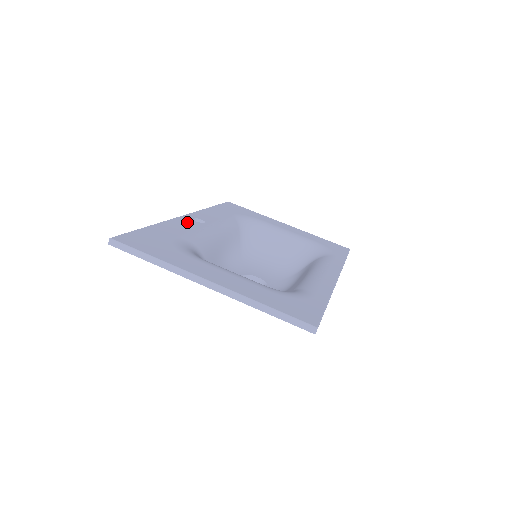
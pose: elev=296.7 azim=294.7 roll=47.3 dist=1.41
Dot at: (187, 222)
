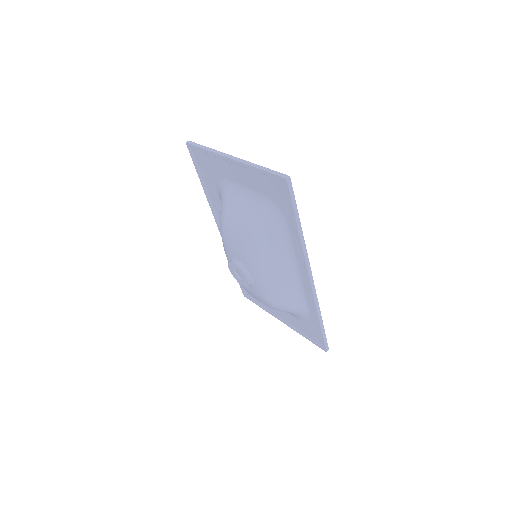
Dot at: occluded
